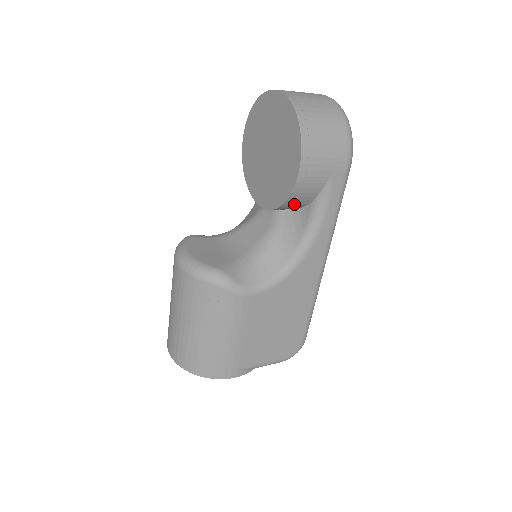
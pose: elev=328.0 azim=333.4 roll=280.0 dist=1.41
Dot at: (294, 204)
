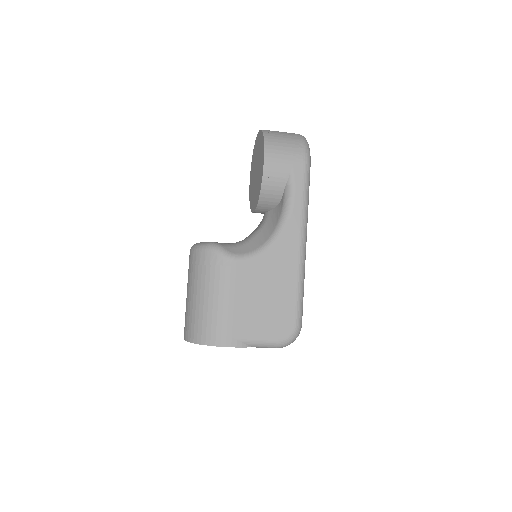
Dot at: (270, 195)
